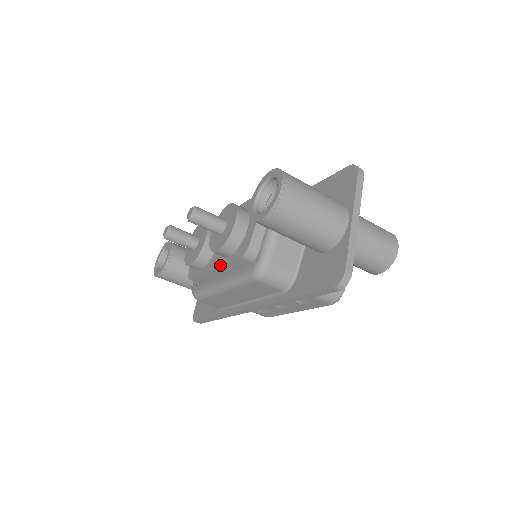
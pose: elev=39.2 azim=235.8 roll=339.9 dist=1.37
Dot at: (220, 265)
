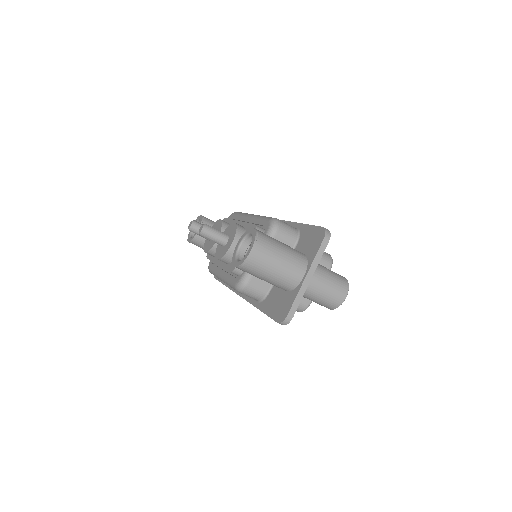
Dot at: (221, 265)
